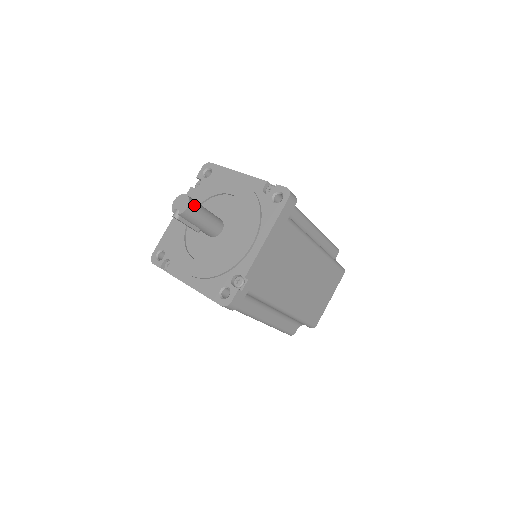
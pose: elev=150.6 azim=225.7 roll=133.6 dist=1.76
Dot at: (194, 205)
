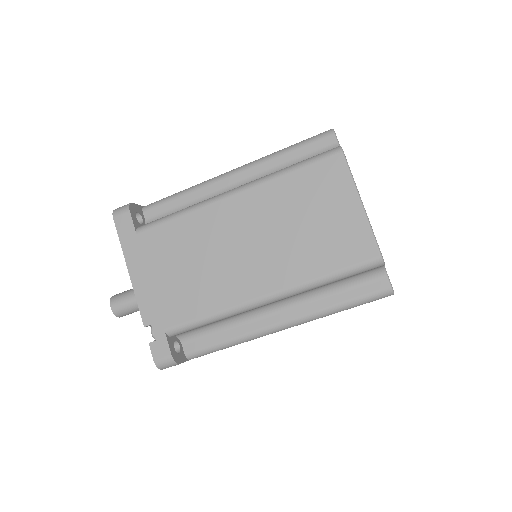
Dot at: (123, 314)
